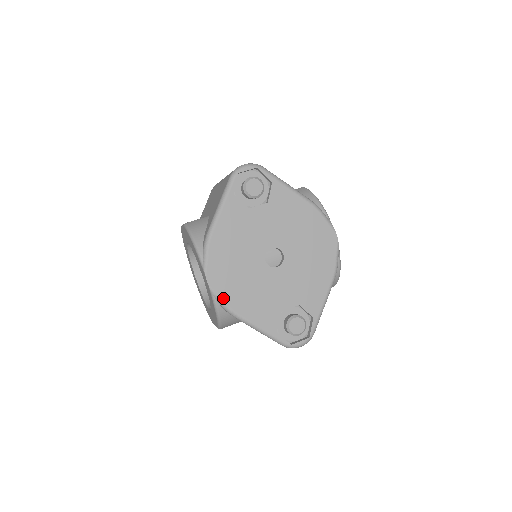
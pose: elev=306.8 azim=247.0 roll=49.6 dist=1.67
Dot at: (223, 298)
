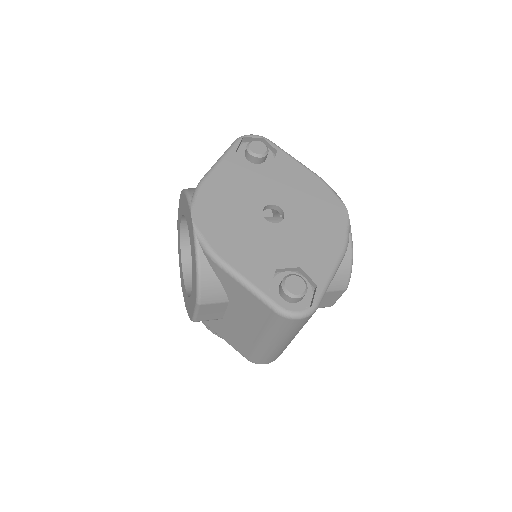
Dot at: (207, 238)
